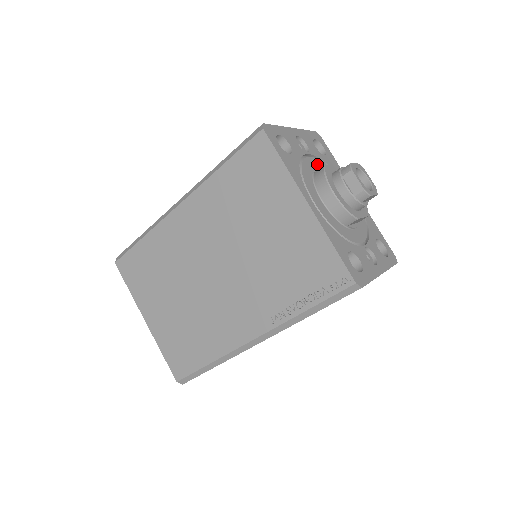
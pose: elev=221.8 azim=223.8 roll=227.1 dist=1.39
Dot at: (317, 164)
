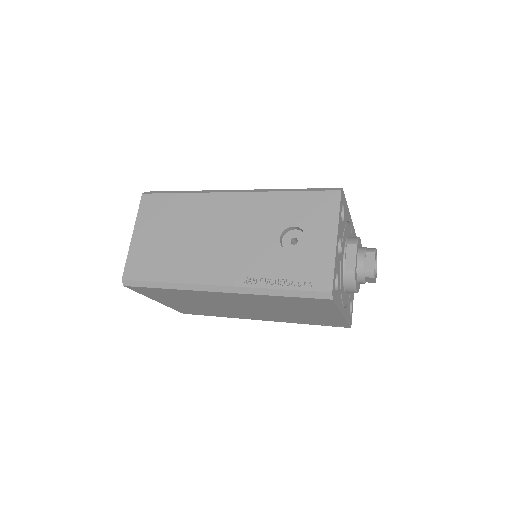
Dot at: (343, 248)
